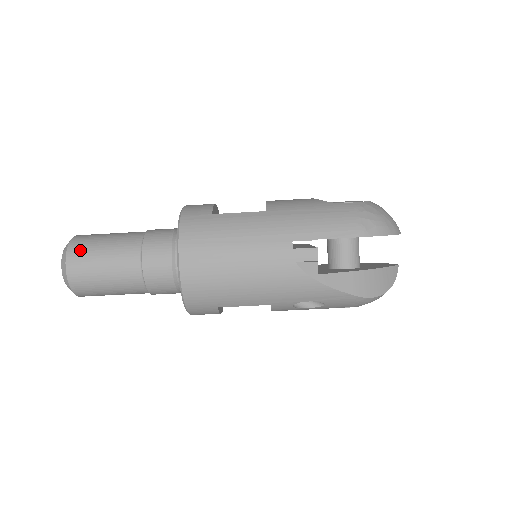
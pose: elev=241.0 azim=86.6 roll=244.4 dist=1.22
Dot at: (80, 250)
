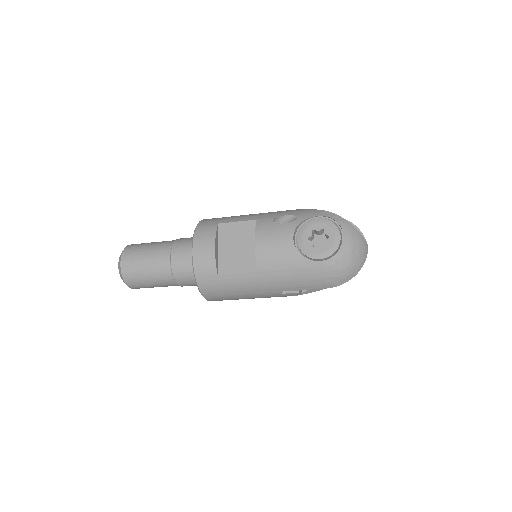
Dot at: (133, 282)
